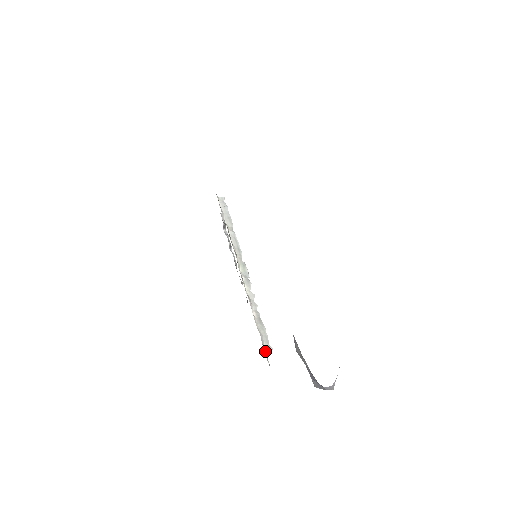
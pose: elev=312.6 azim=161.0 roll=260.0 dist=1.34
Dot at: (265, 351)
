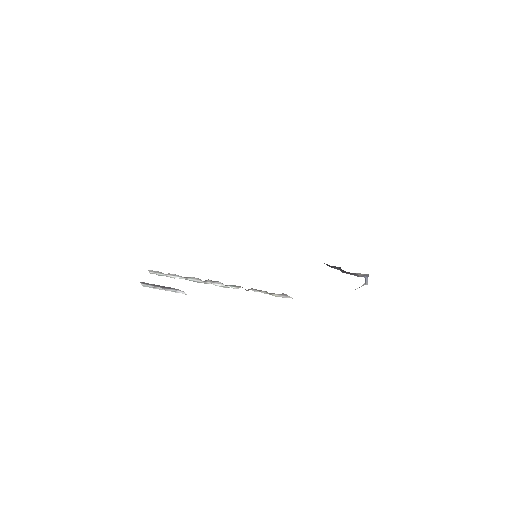
Dot at: occluded
